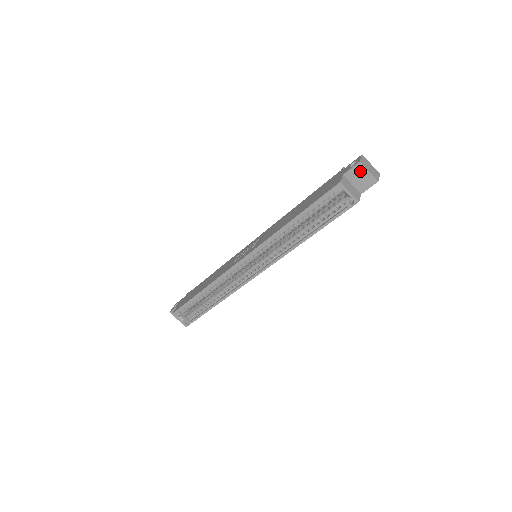
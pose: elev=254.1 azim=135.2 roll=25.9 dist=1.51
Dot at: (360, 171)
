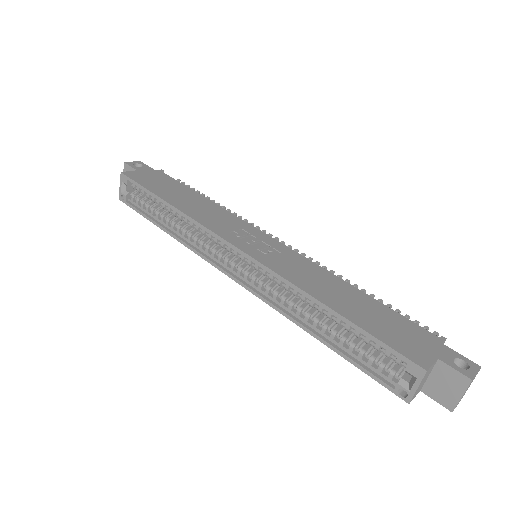
Dot at: (456, 383)
